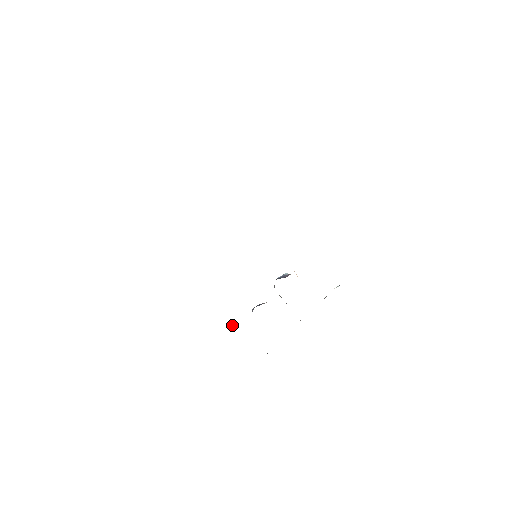
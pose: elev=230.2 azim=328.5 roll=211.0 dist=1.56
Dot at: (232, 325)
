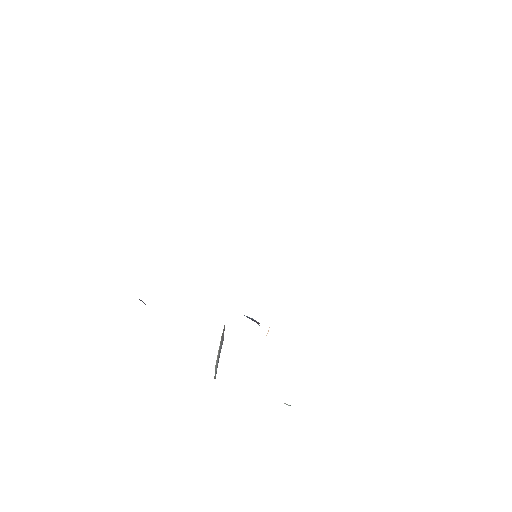
Dot at: occluded
